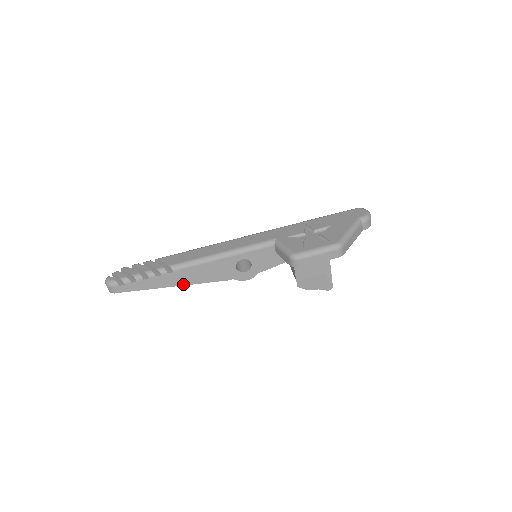
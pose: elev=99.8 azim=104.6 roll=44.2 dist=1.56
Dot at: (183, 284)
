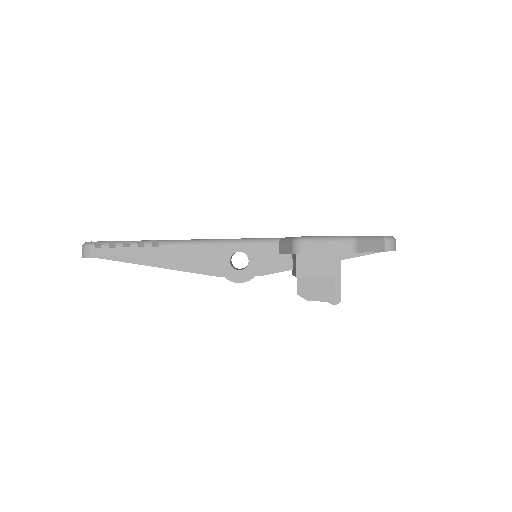
Dot at: (165, 267)
